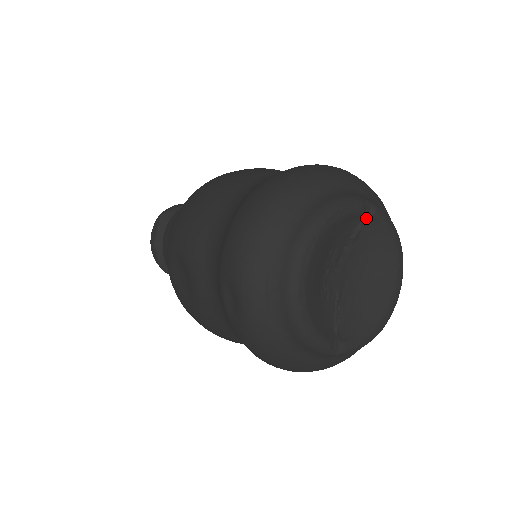
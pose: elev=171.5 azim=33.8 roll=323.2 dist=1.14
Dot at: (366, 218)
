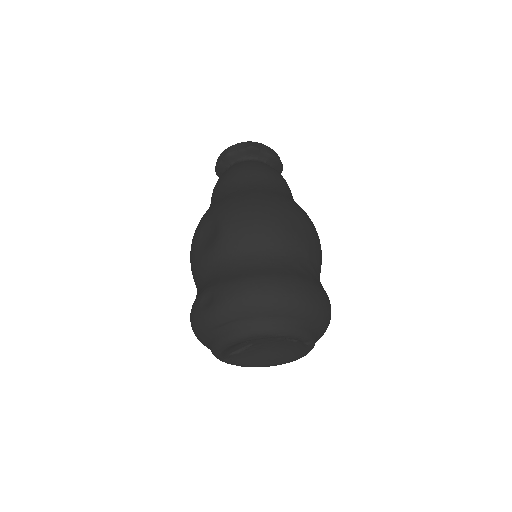
Dot at: (302, 342)
